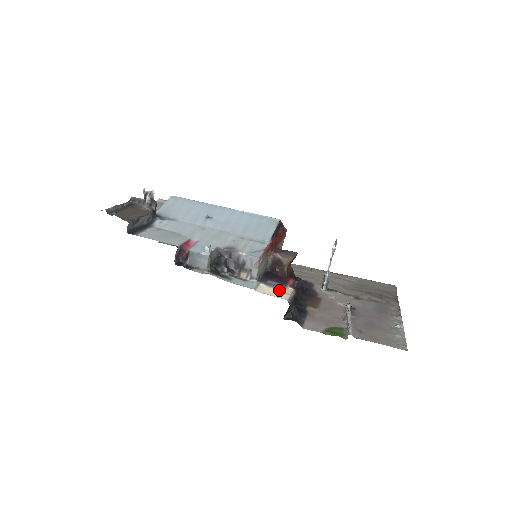
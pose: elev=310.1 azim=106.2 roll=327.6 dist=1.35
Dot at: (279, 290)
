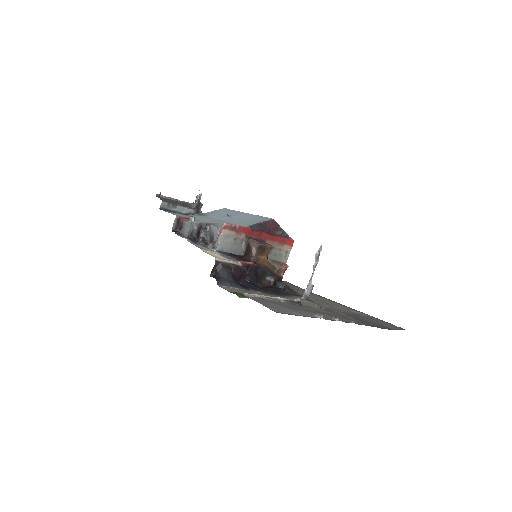
Dot at: (223, 257)
